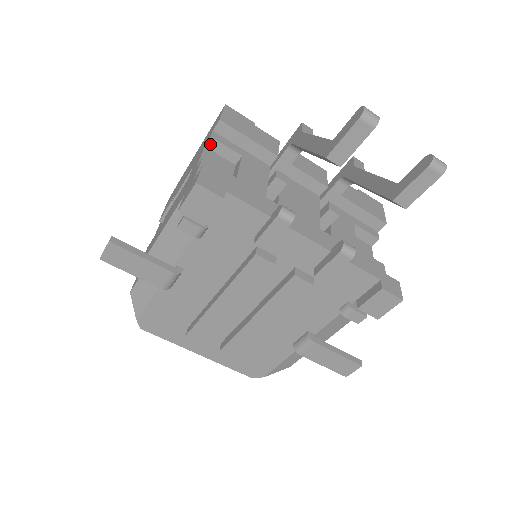
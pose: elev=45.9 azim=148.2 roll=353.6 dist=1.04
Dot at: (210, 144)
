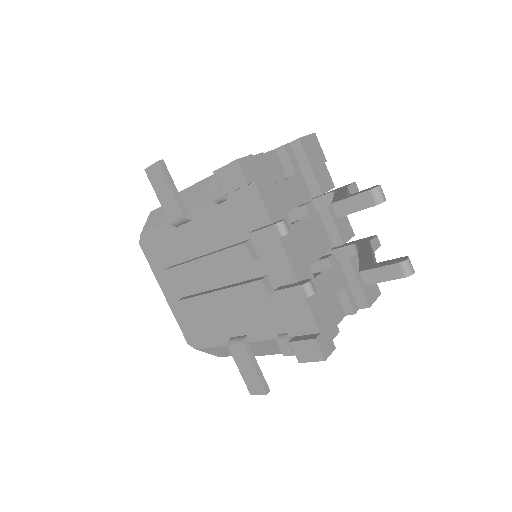
Dot at: (280, 150)
